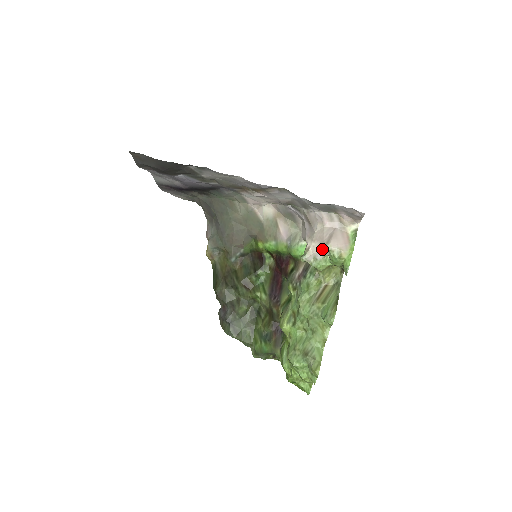
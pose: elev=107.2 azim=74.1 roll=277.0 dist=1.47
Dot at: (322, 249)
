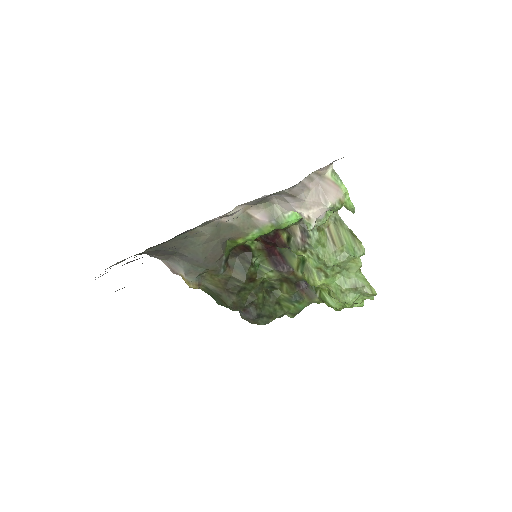
Dot at: (325, 210)
